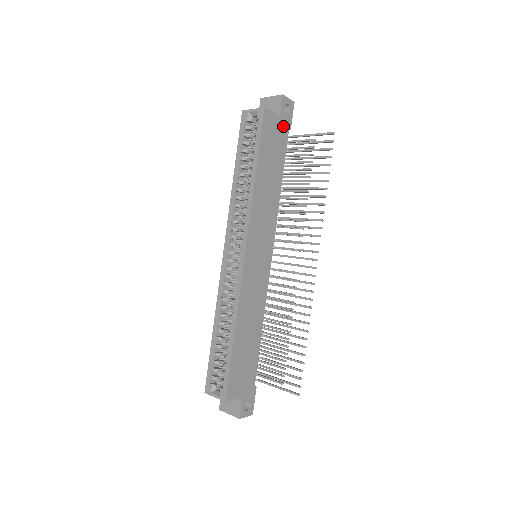
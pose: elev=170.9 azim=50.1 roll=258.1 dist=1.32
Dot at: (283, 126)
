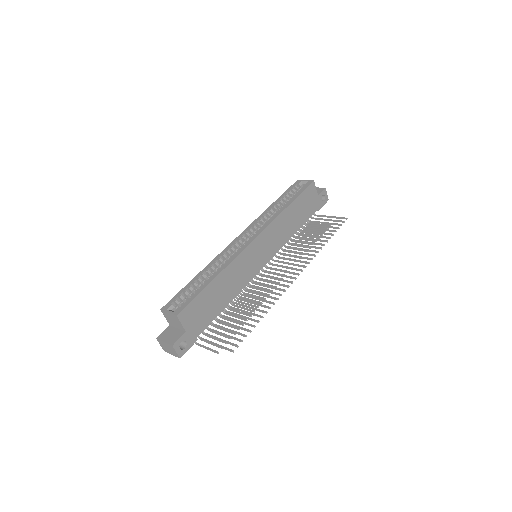
Dot at: (316, 203)
